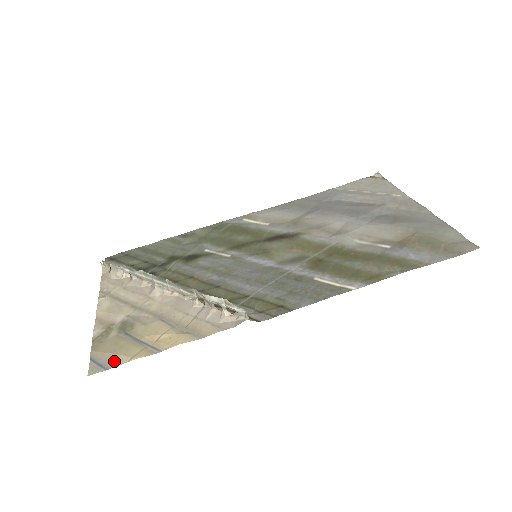
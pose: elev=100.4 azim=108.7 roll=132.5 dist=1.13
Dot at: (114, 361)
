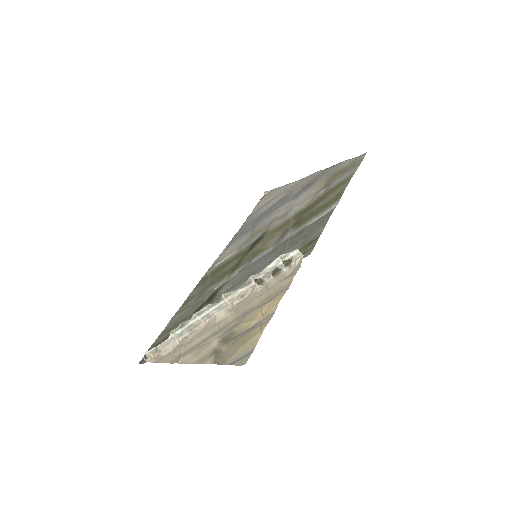
Dot at: (251, 344)
